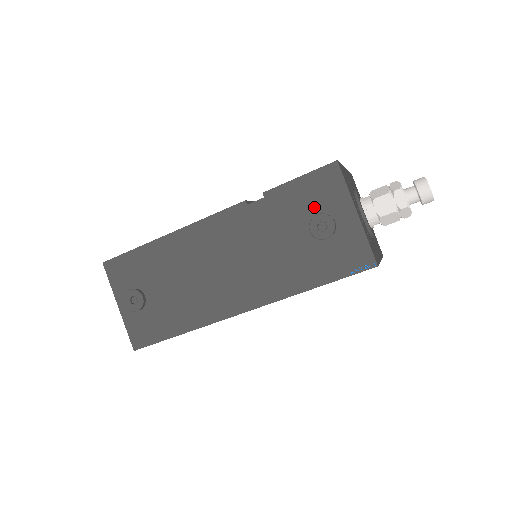
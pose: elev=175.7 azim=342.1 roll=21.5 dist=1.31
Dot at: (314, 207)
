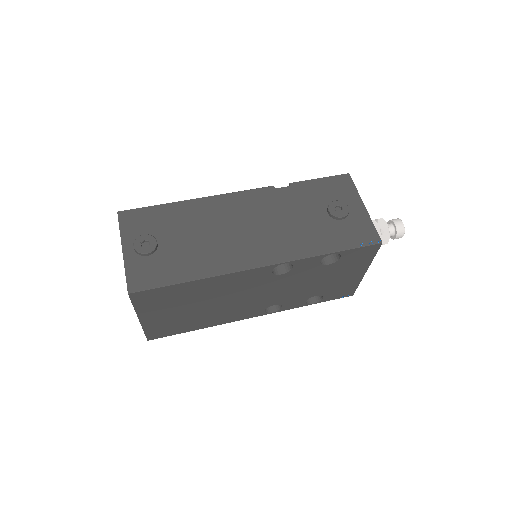
Dot at: (331, 198)
